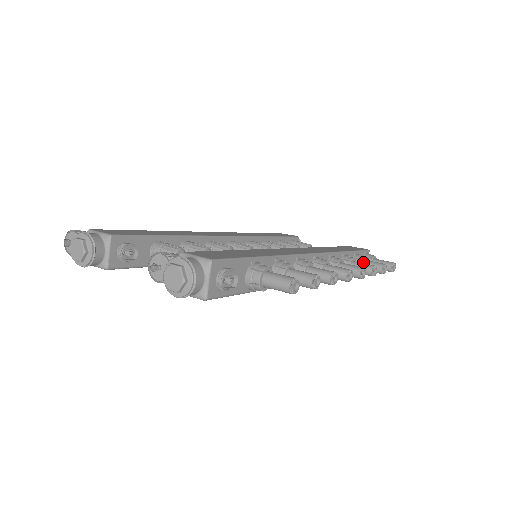
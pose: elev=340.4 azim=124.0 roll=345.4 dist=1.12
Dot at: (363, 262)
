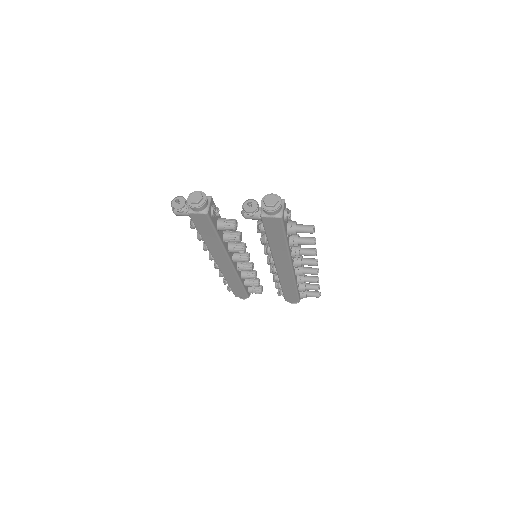
Dot at: (306, 283)
